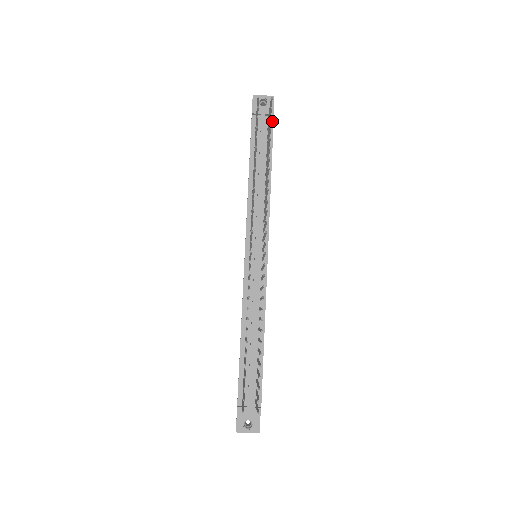
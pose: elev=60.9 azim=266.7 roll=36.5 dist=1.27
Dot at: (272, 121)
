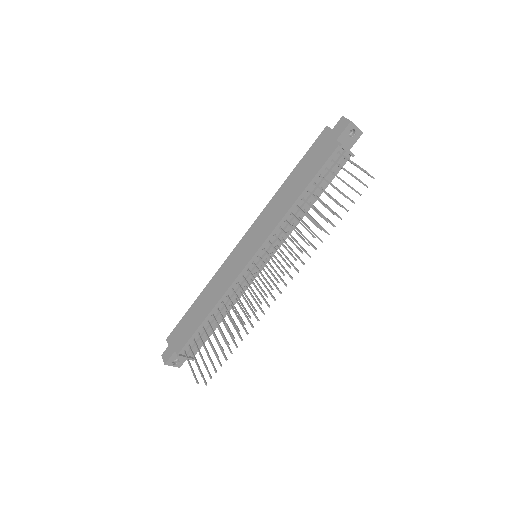
Dot at: (347, 160)
